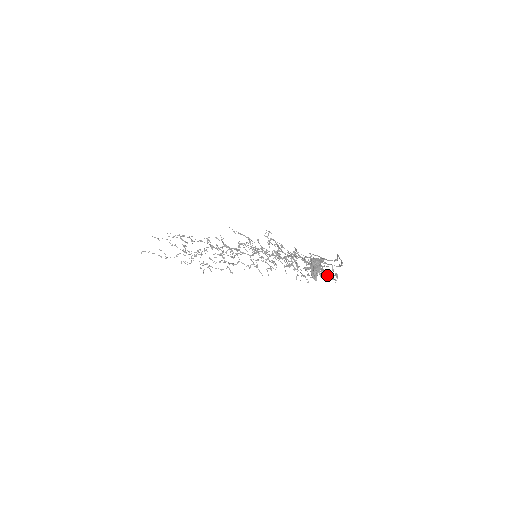
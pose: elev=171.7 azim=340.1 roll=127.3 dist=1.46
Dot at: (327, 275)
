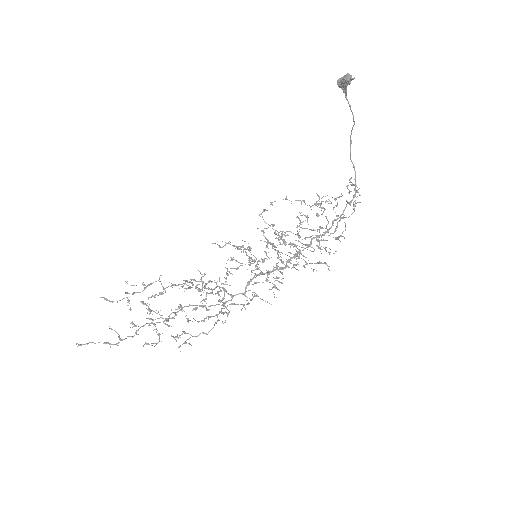
Dot at: (349, 191)
